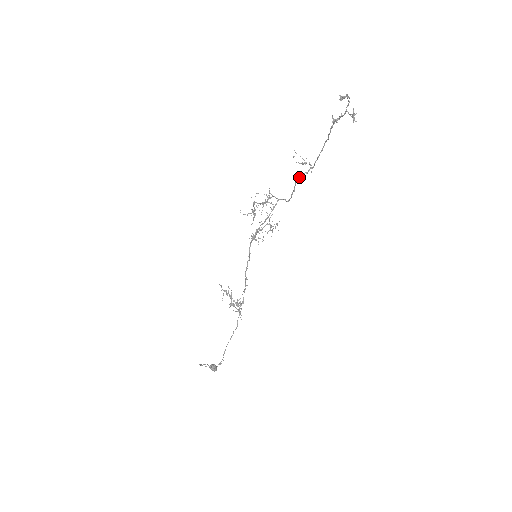
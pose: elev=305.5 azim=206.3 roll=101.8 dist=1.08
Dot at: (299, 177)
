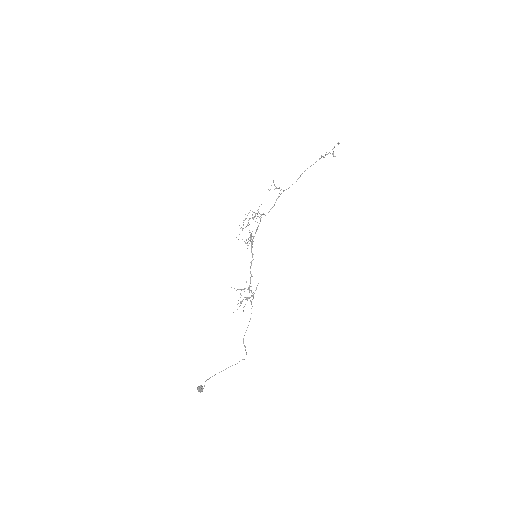
Dot at: (279, 196)
